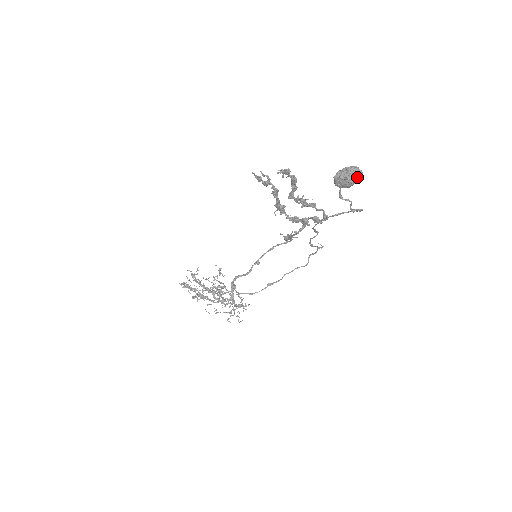
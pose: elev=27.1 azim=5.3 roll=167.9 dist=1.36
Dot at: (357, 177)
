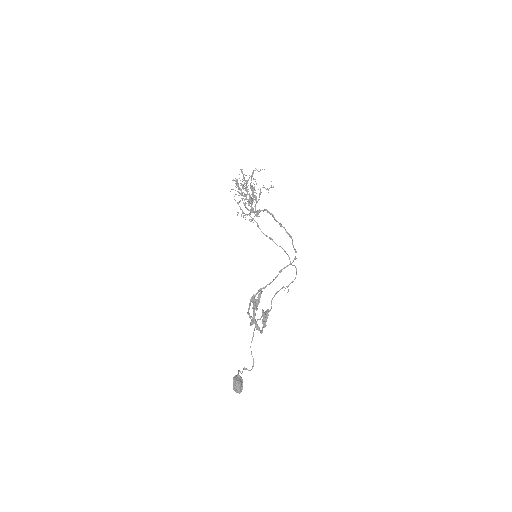
Dot at: (237, 391)
